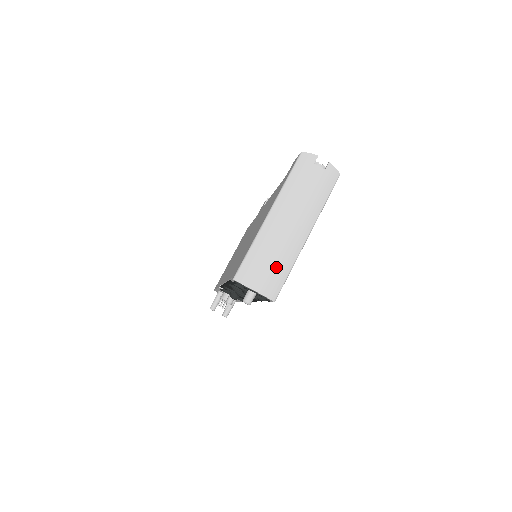
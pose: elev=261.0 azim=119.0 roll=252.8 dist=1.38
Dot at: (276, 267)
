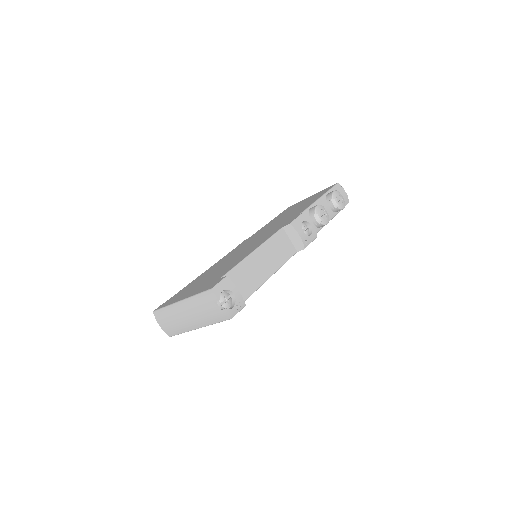
Dot at: (174, 327)
